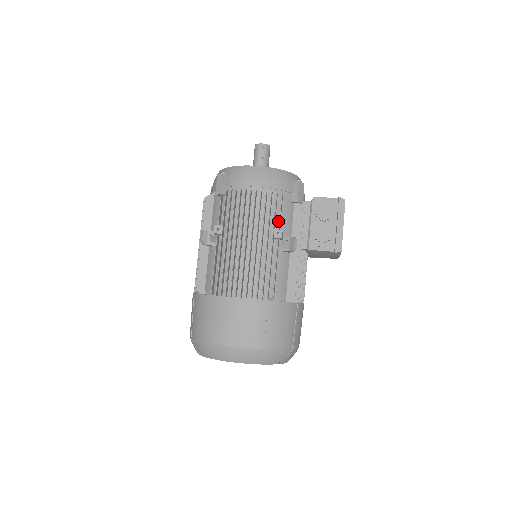
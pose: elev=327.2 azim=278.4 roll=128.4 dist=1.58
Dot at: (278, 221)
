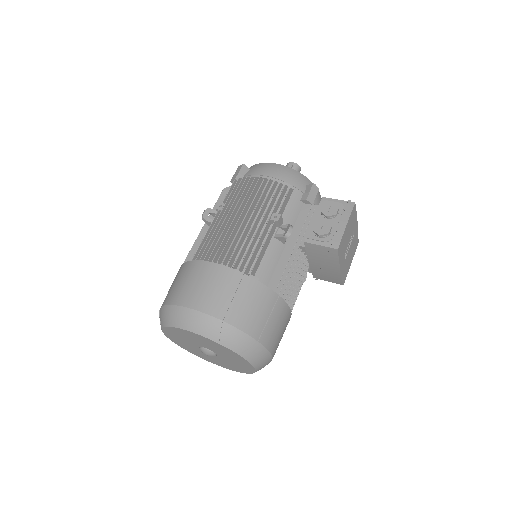
Dot at: (281, 210)
